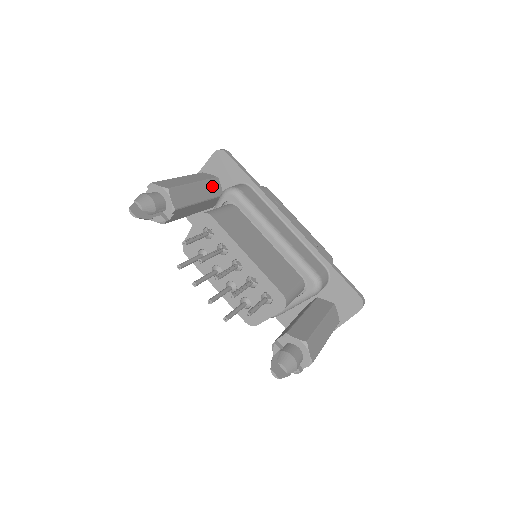
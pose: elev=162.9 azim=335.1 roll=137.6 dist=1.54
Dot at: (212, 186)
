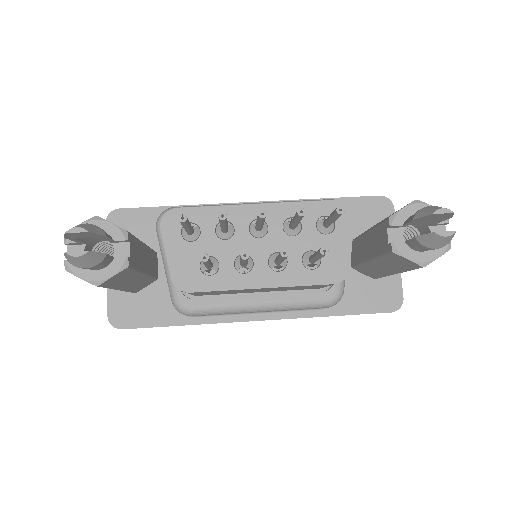
Dot at: occluded
